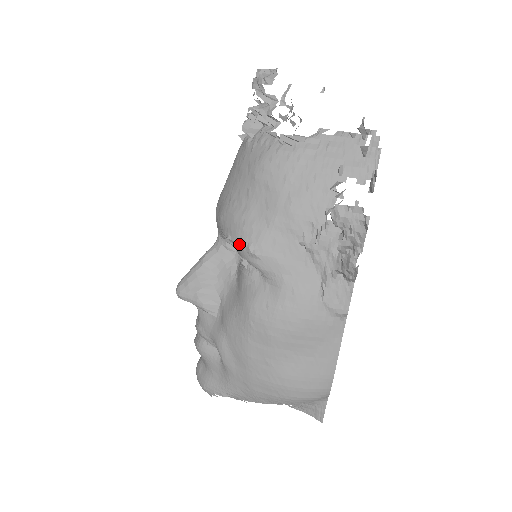
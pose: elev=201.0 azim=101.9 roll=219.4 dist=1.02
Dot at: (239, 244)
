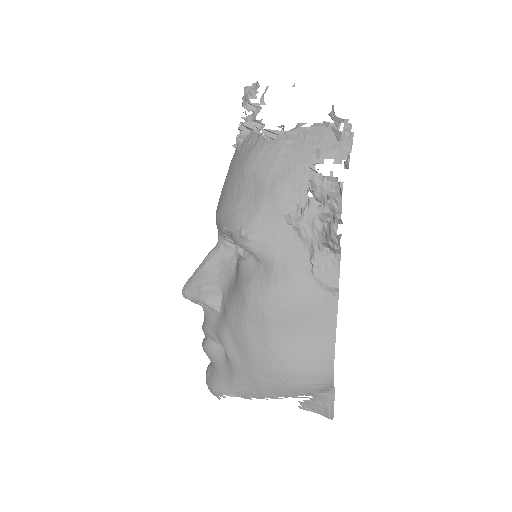
Dot at: (233, 231)
